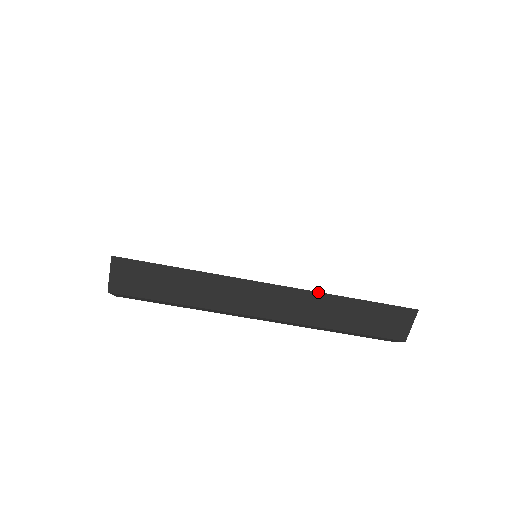
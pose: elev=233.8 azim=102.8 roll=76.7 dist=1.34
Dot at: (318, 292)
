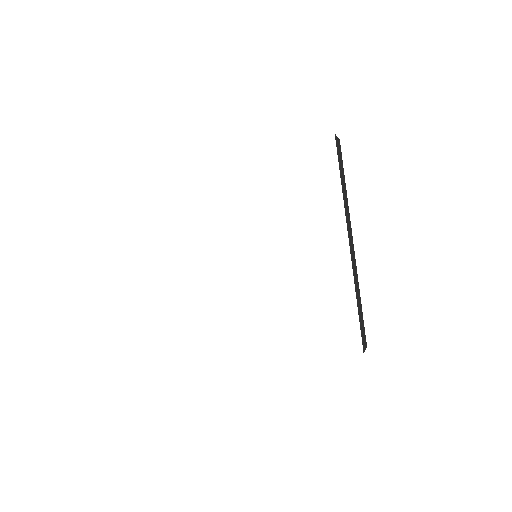
Dot at: occluded
